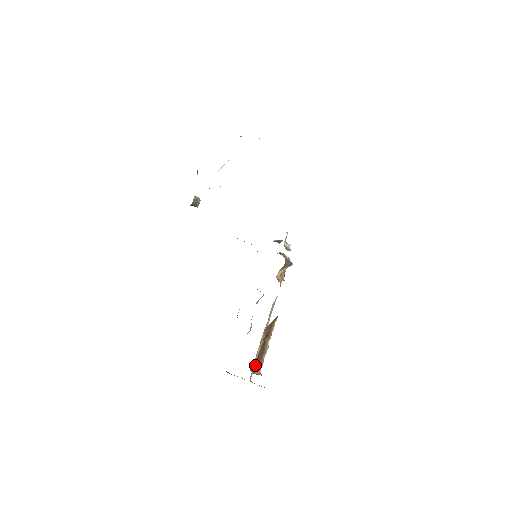
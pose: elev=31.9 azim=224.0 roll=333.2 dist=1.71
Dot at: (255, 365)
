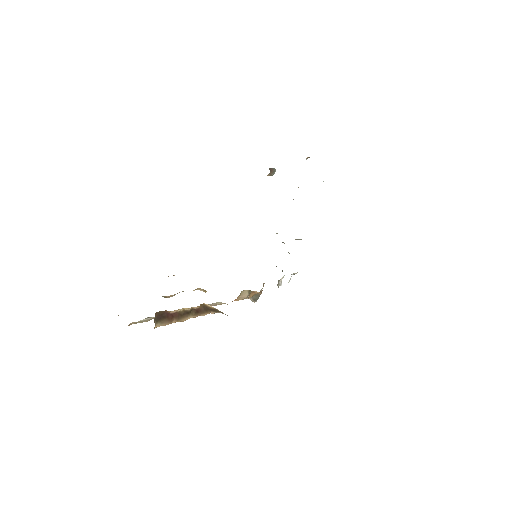
Dot at: (162, 315)
